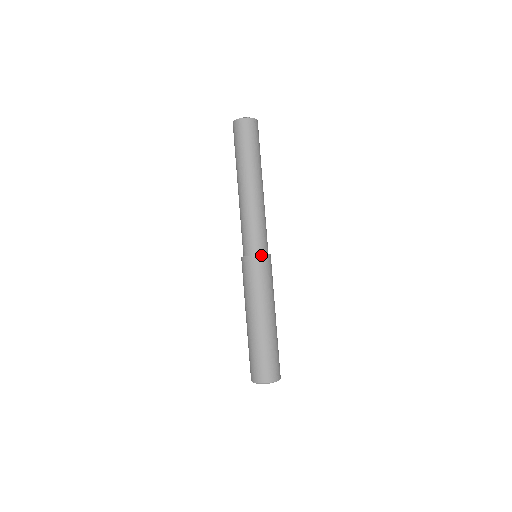
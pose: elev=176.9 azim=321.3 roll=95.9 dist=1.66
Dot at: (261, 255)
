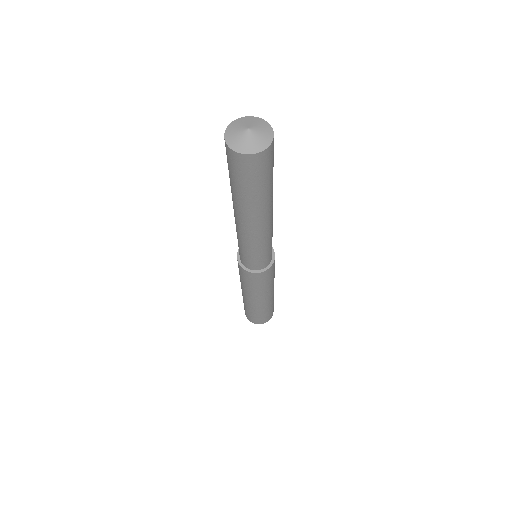
Dot at: occluded
